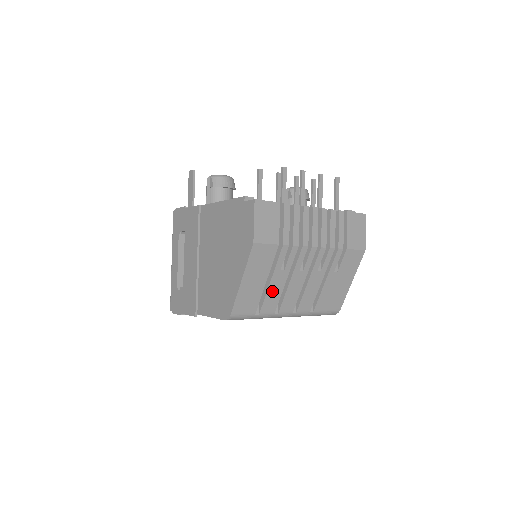
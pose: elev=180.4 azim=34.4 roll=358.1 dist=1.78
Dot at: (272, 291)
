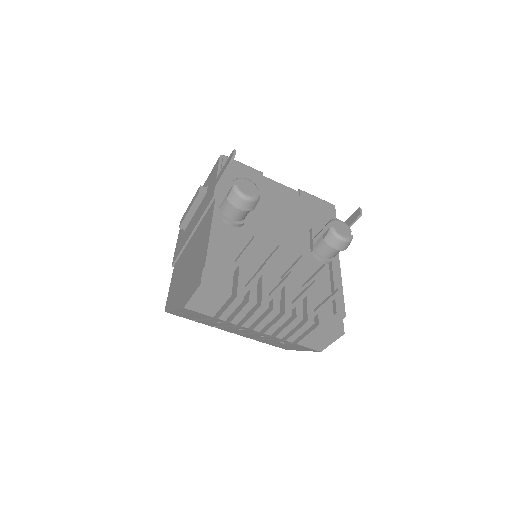
Dot at: (208, 322)
